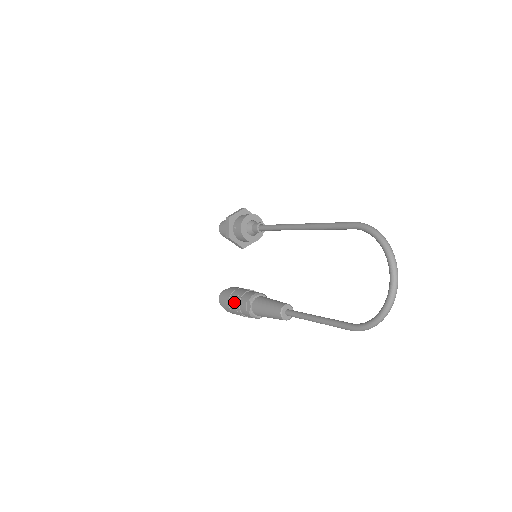
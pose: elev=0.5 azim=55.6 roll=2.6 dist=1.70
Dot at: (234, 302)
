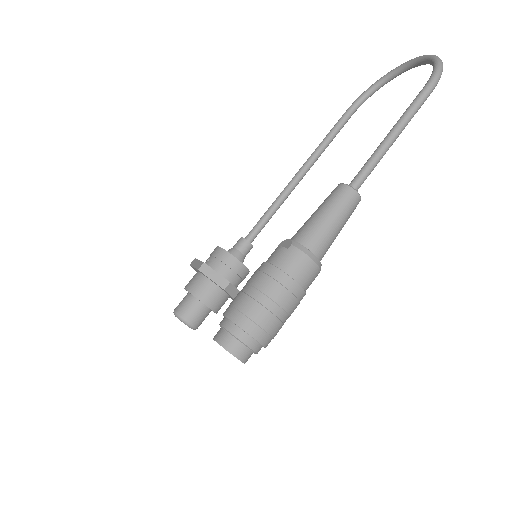
Dot at: (254, 273)
